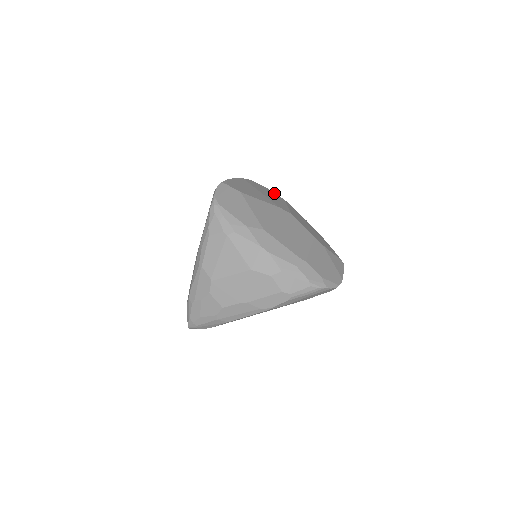
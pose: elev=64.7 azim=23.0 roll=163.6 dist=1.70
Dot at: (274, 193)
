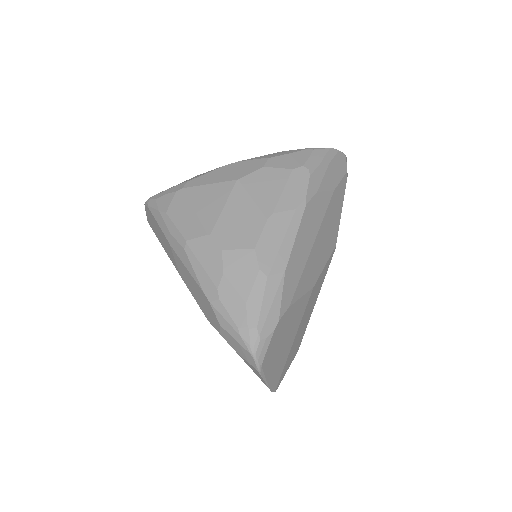
Dot at: occluded
